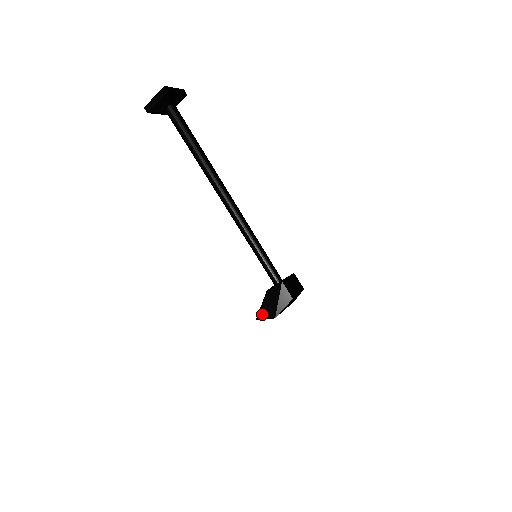
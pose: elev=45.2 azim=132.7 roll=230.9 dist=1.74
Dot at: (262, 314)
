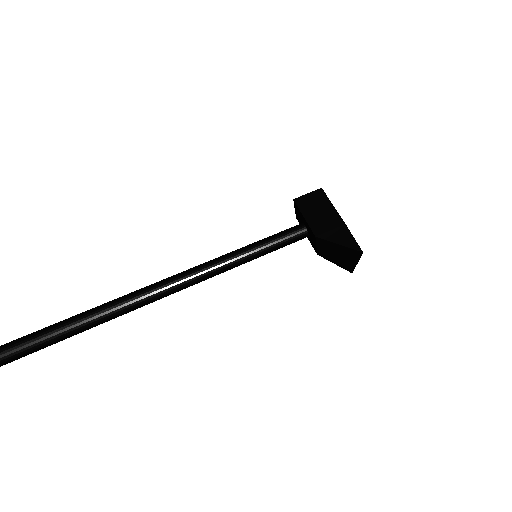
Dot at: (348, 266)
